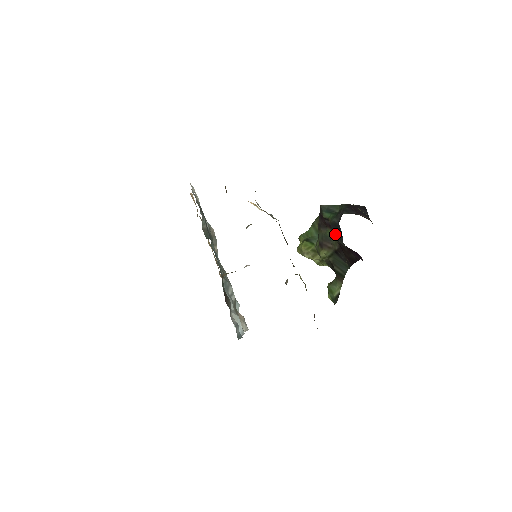
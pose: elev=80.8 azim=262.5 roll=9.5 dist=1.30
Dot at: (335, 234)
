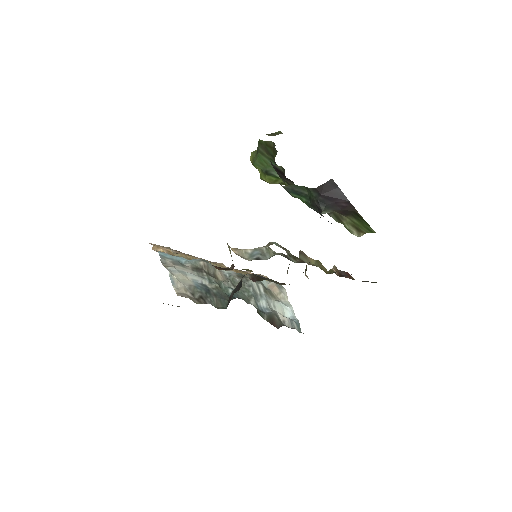
Dot at: occluded
